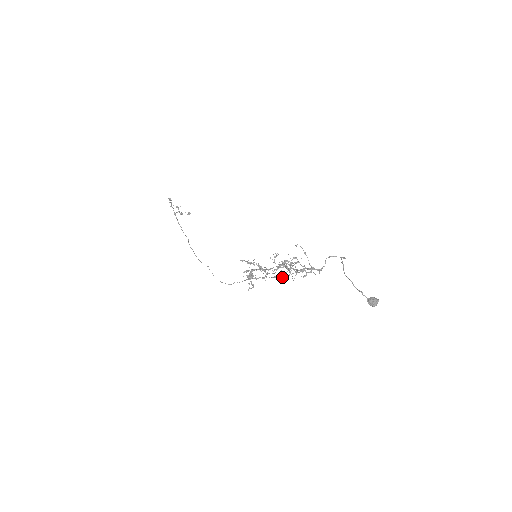
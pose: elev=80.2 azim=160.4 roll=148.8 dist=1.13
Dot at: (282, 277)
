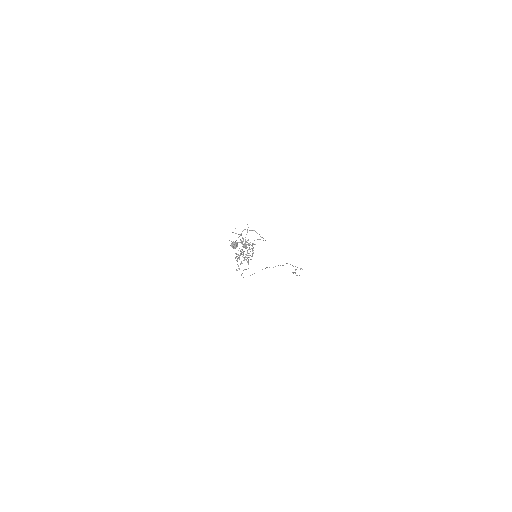
Dot at: (240, 253)
